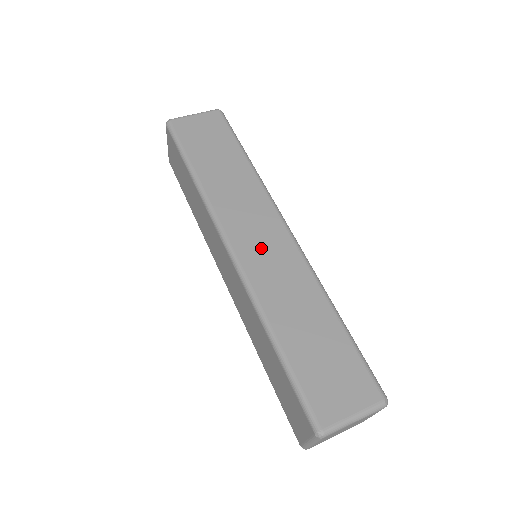
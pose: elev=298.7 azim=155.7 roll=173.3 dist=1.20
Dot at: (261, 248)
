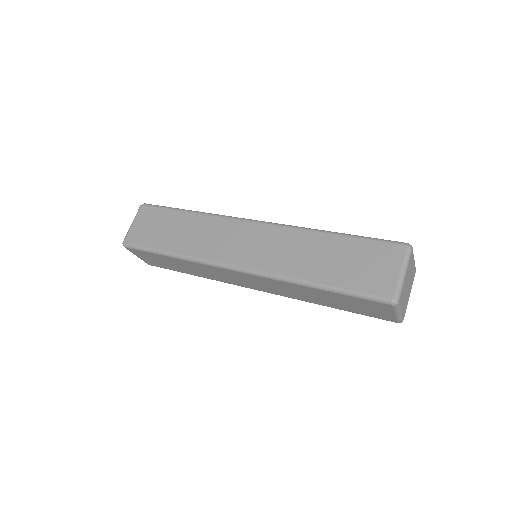
Dot at: (253, 248)
